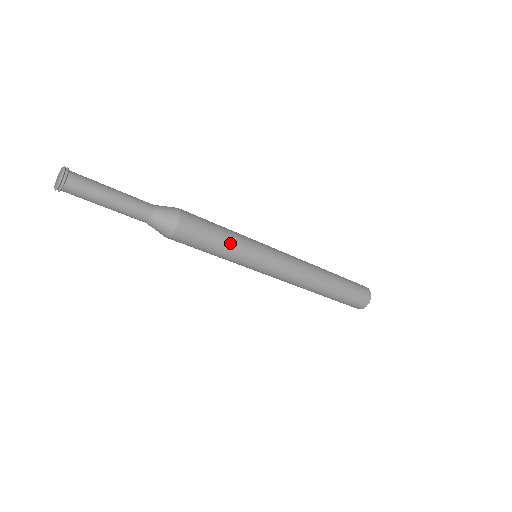
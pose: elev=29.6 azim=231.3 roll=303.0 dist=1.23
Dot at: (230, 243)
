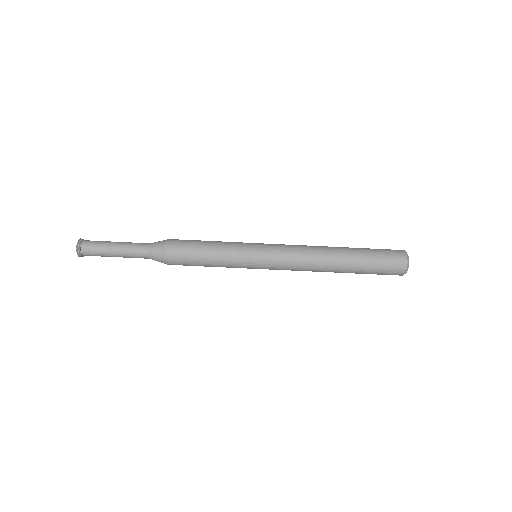
Dot at: (218, 252)
